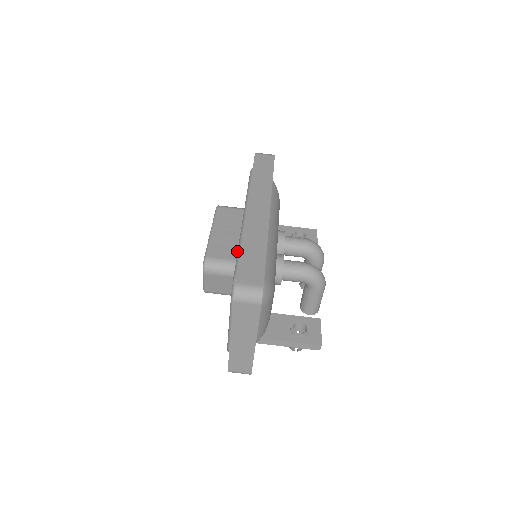
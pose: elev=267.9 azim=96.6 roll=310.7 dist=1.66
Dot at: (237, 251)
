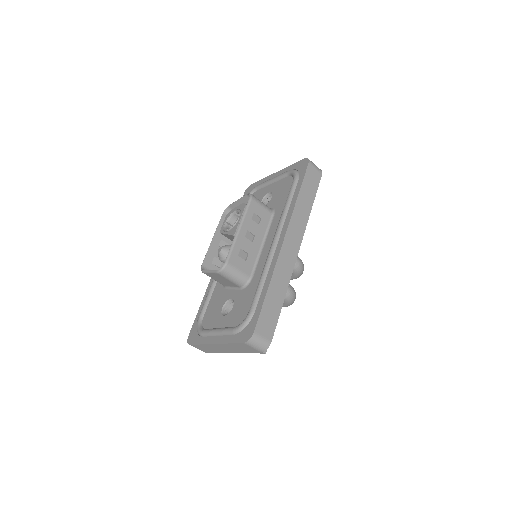
Dot at: (252, 265)
